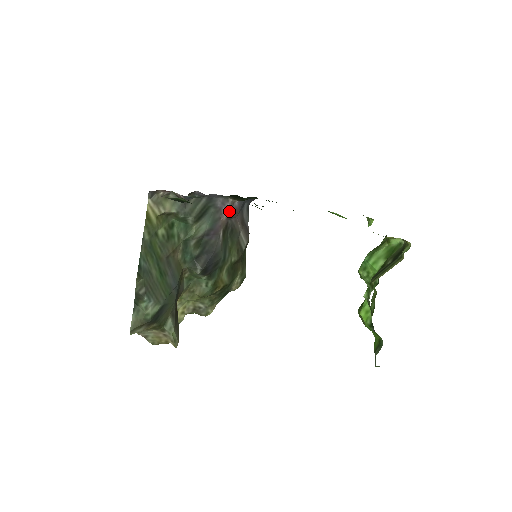
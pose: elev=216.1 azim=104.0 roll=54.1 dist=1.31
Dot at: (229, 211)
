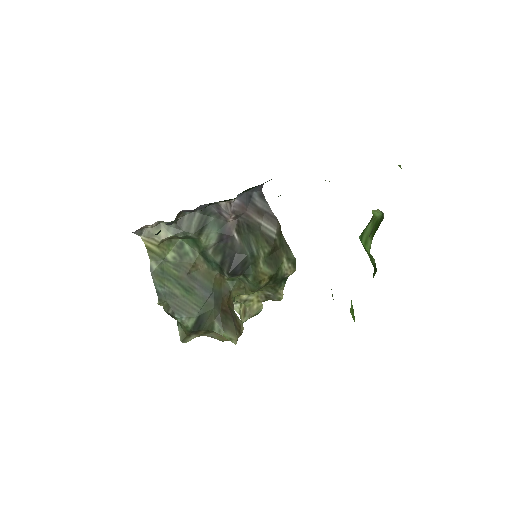
Dot at: (228, 213)
